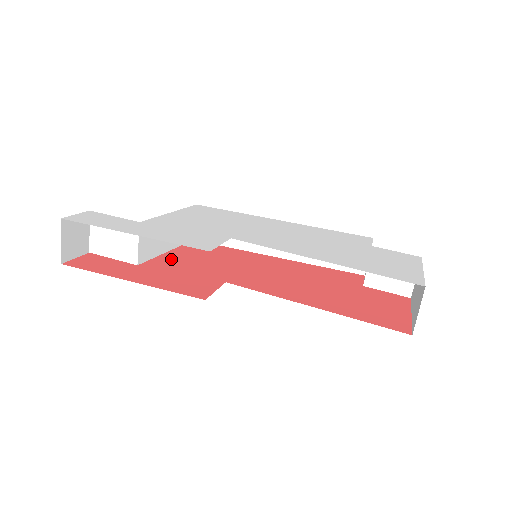
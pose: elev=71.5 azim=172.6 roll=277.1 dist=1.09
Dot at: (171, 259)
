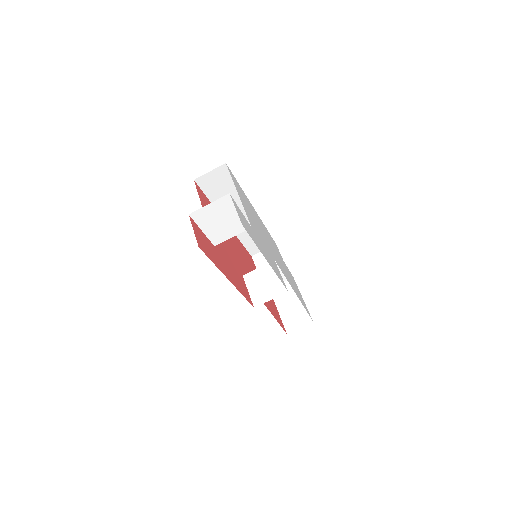
Dot at: occluded
